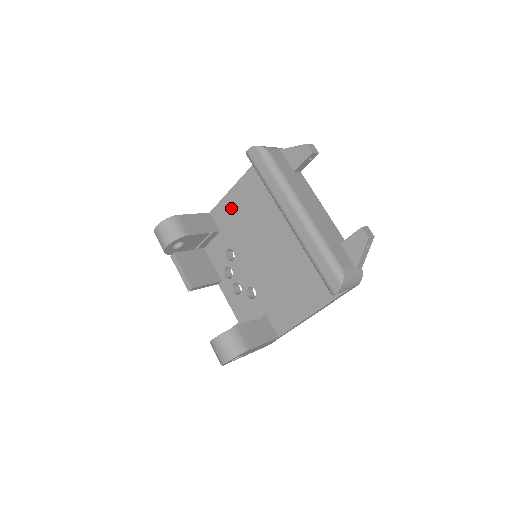
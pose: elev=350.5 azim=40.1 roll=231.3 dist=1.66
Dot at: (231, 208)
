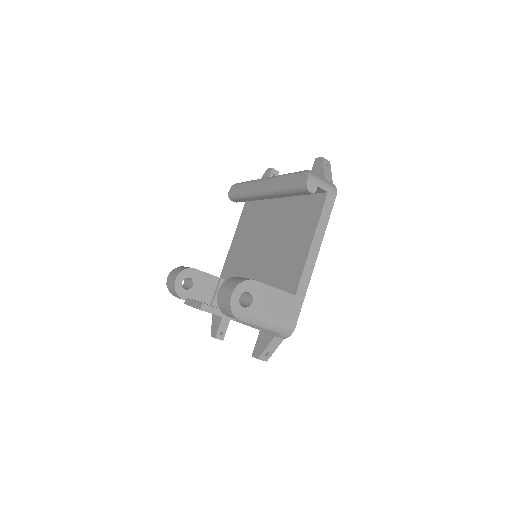
Dot at: (233, 256)
